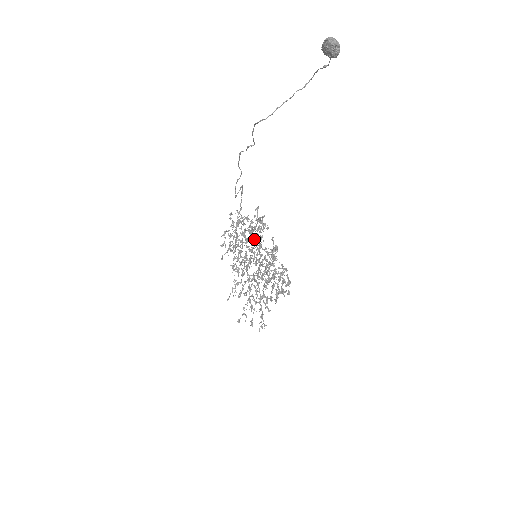
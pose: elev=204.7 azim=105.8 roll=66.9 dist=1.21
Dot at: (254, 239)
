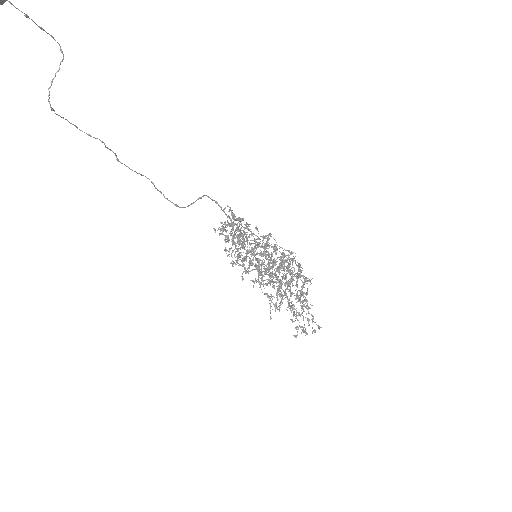
Dot at: occluded
